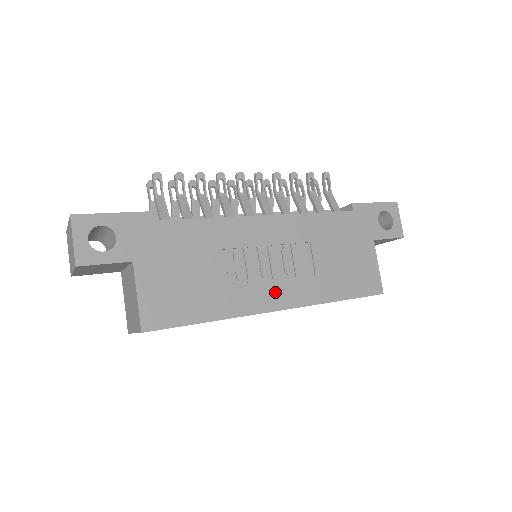
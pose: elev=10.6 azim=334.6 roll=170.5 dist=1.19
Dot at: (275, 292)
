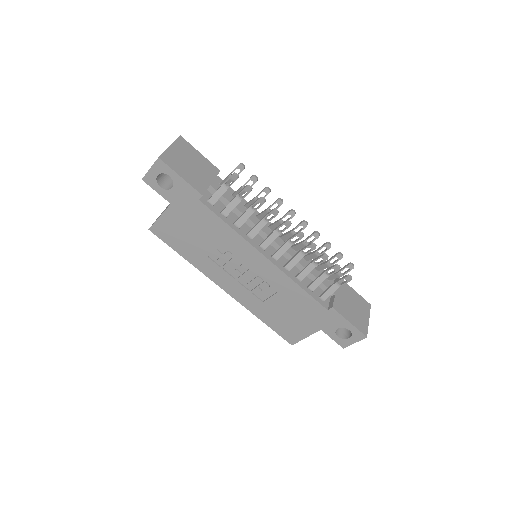
Dot at: (231, 284)
